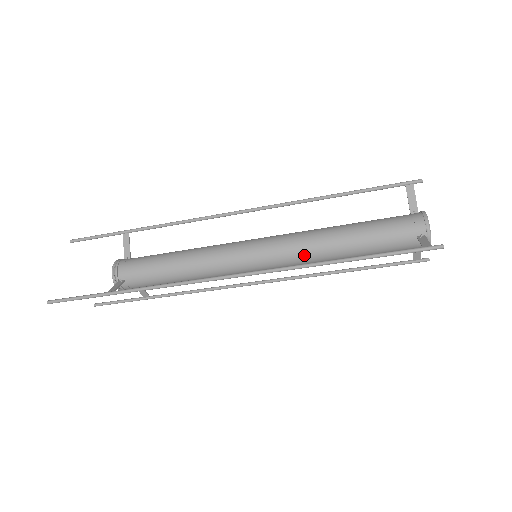
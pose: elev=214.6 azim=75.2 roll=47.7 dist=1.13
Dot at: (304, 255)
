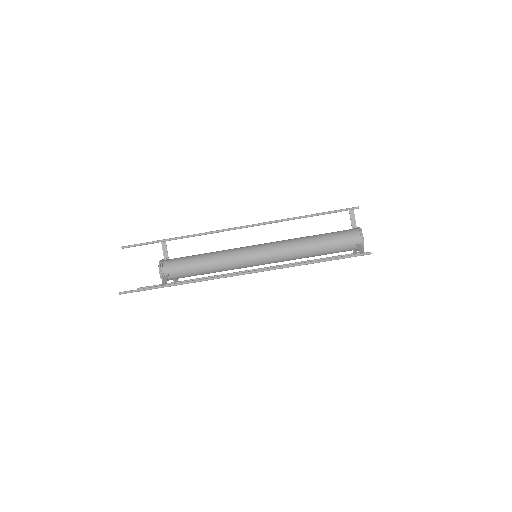
Dot at: (288, 256)
